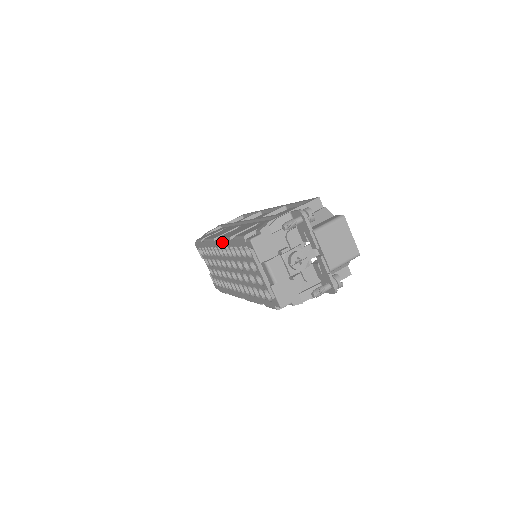
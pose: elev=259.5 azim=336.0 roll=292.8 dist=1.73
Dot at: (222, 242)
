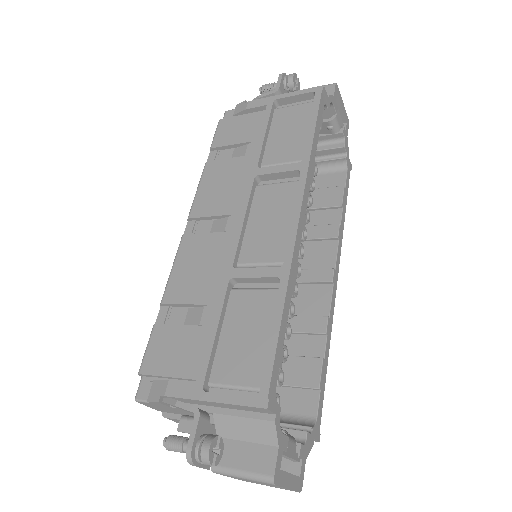
Dot at: occluded
